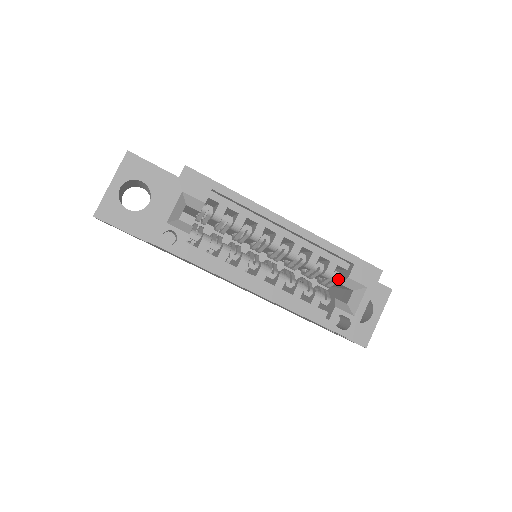
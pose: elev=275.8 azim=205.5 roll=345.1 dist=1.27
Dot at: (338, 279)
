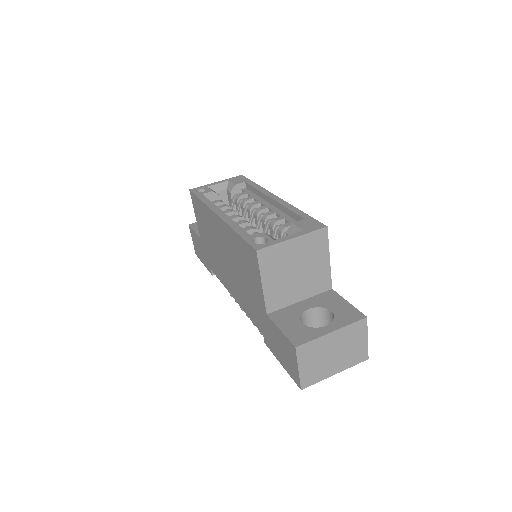
Dot at: occluded
